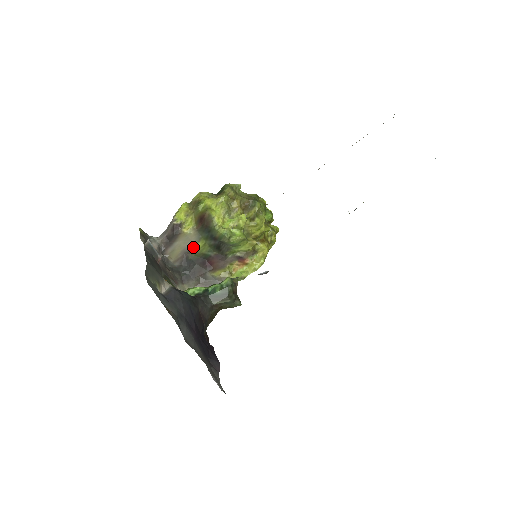
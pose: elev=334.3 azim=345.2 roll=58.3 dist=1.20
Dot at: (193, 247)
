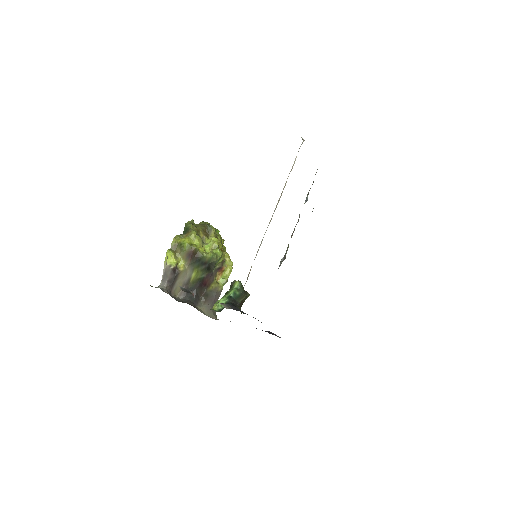
Dot at: (190, 278)
